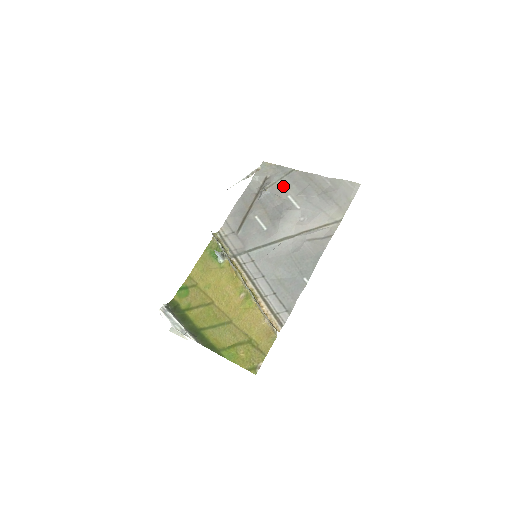
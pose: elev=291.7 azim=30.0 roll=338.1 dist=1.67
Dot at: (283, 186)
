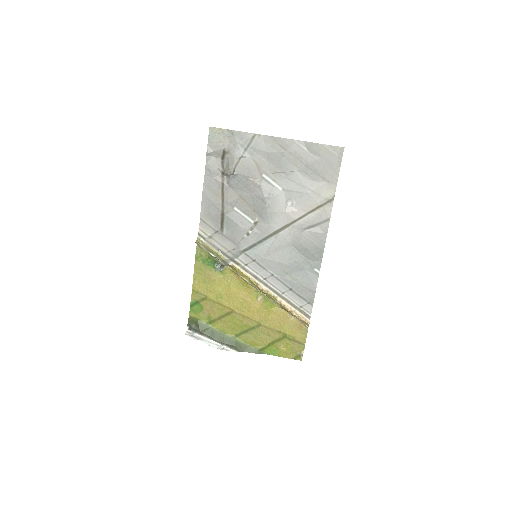
Dot at: (251, 162)
